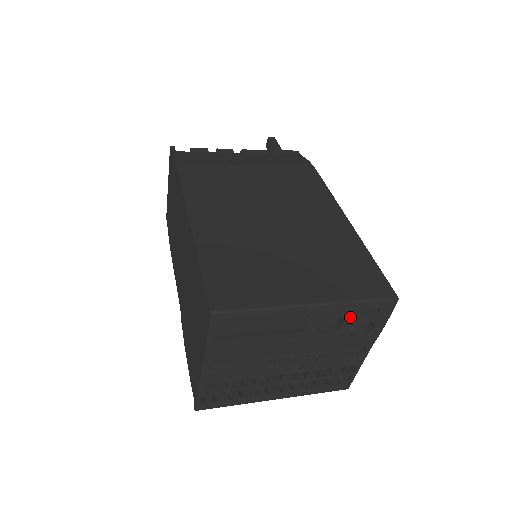
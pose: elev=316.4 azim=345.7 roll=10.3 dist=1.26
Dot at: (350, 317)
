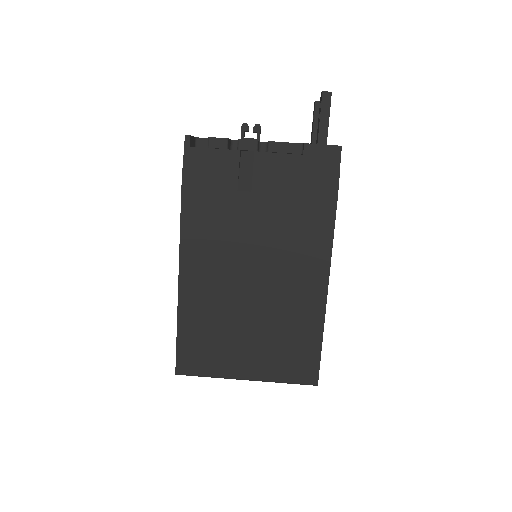
Dot at: occluded
